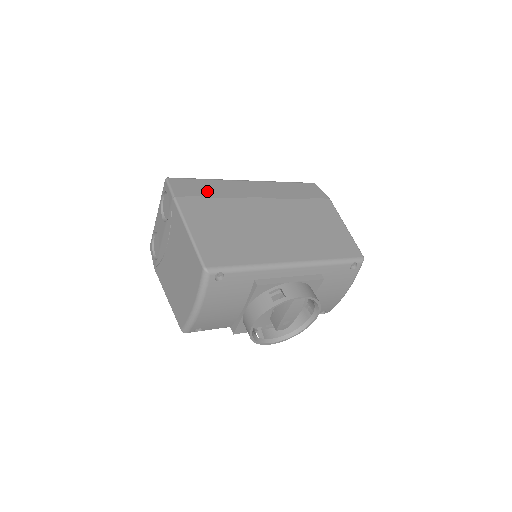
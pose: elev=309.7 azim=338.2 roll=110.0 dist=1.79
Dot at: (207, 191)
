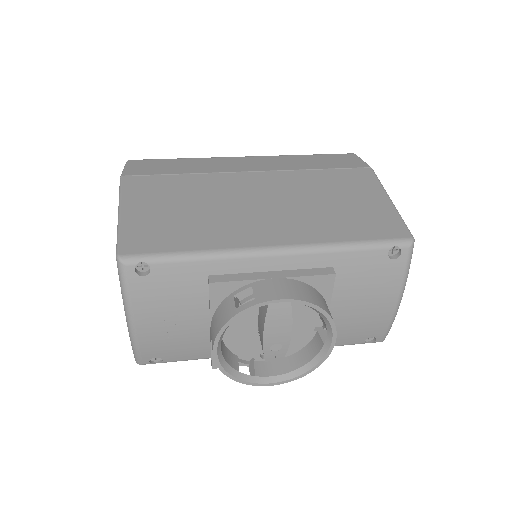
Dot at: (174, 169)
